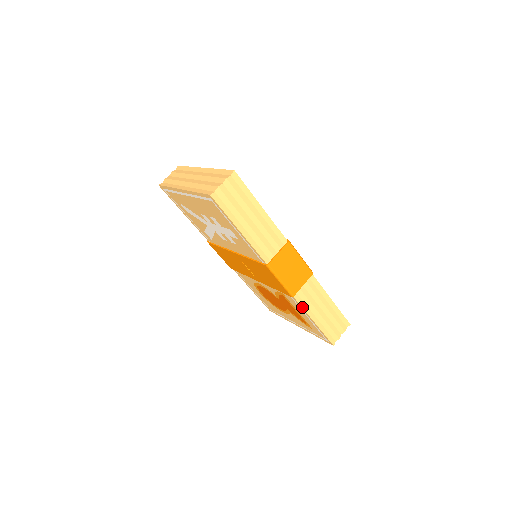
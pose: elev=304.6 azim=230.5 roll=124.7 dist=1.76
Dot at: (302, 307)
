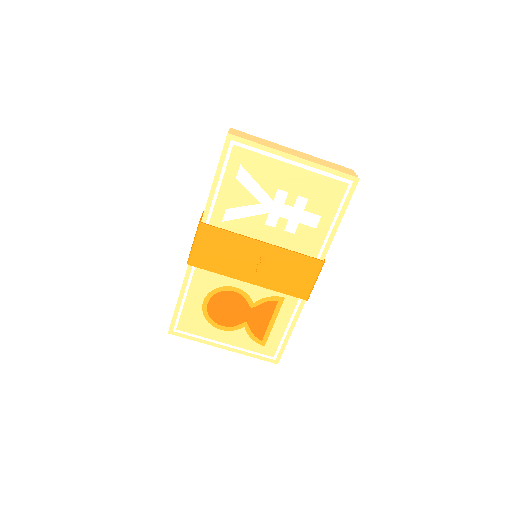
Dot at: occluded
